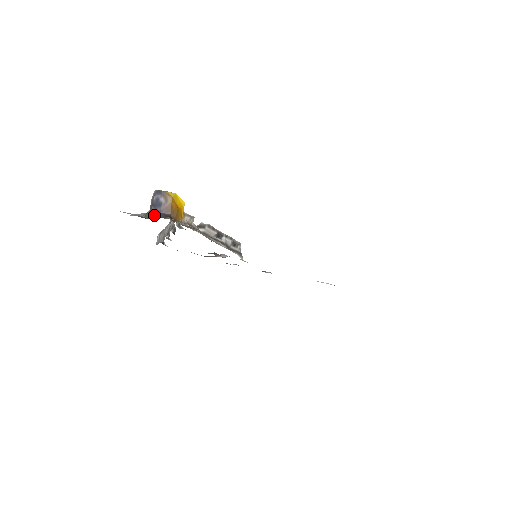
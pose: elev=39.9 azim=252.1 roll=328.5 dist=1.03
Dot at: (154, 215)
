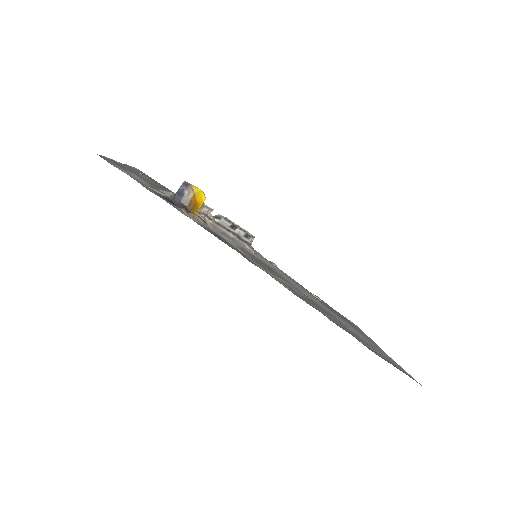
Dot at: (175, 201)
